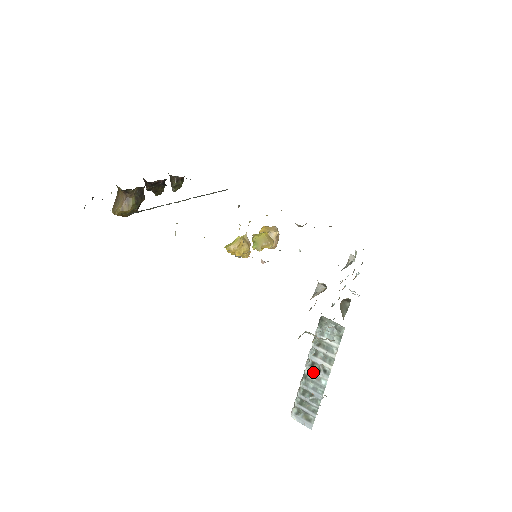
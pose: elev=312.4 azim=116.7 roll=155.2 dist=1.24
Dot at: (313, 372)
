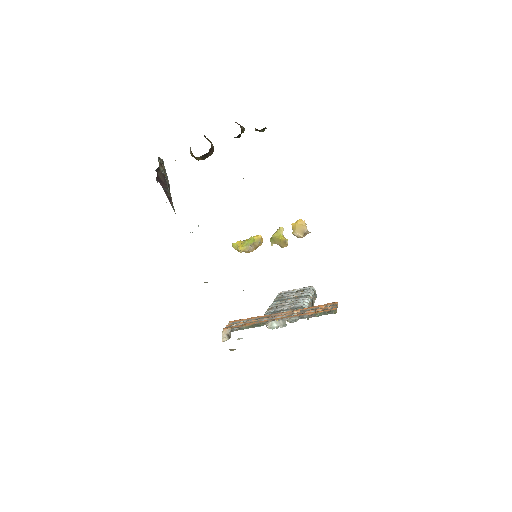
Dot at: occluded
